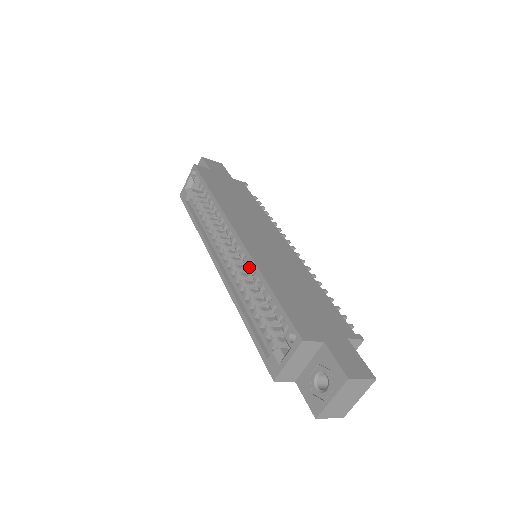
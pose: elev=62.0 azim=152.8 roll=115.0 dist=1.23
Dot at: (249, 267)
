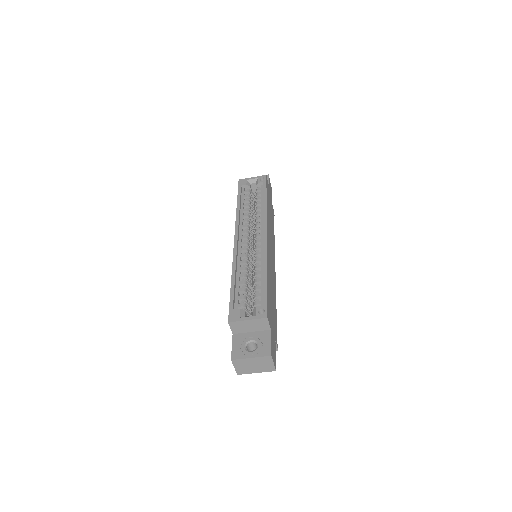
Dot at: (259, 258)
